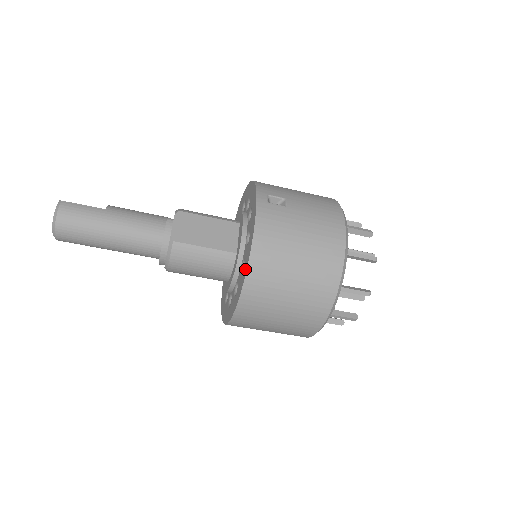
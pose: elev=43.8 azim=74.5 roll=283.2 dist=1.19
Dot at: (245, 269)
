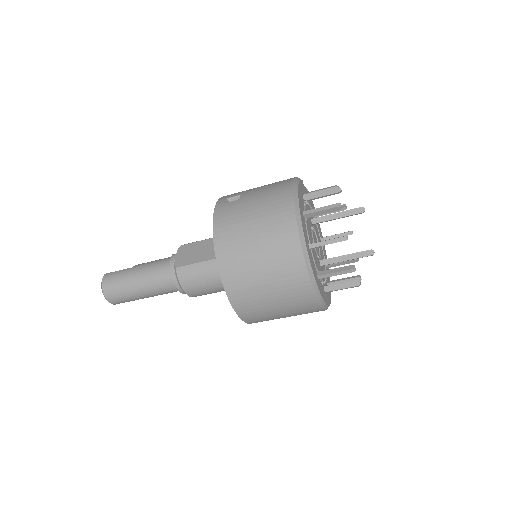
Dot at: (218, 261)
